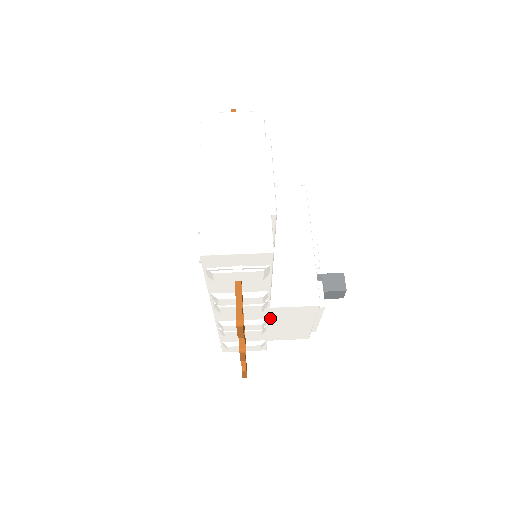
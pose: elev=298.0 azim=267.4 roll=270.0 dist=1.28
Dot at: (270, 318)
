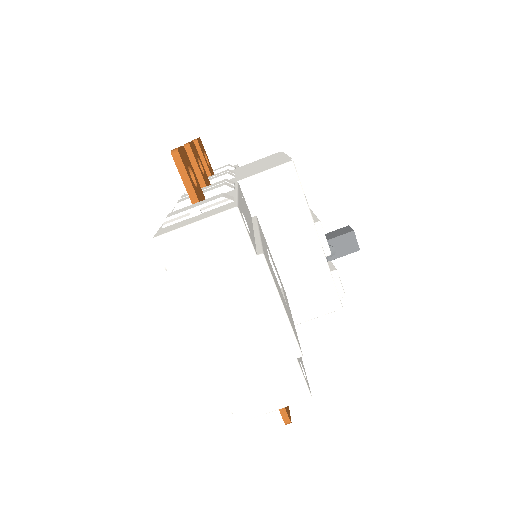
Dot at: occluded
